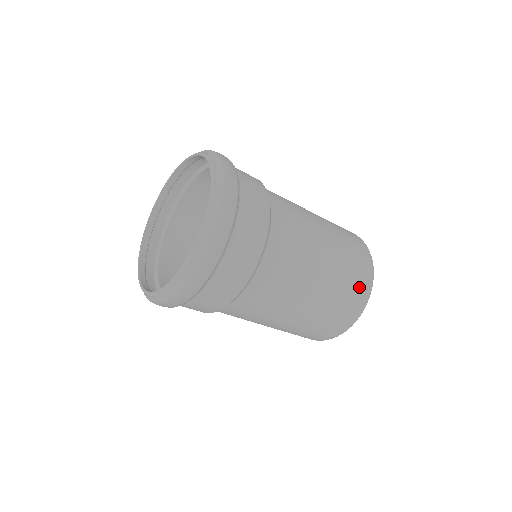
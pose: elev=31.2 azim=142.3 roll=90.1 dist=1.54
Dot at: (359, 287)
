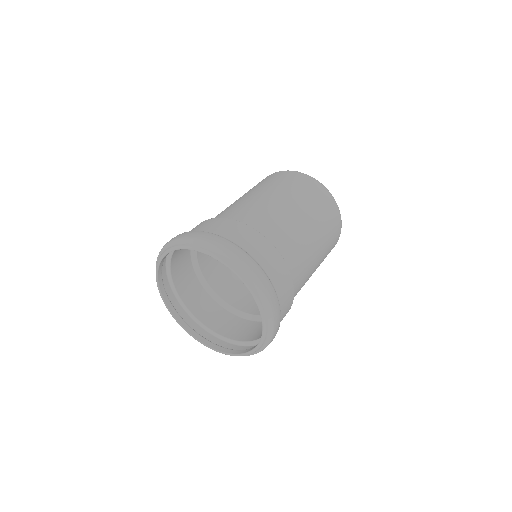
Dot at: (336, 233)
